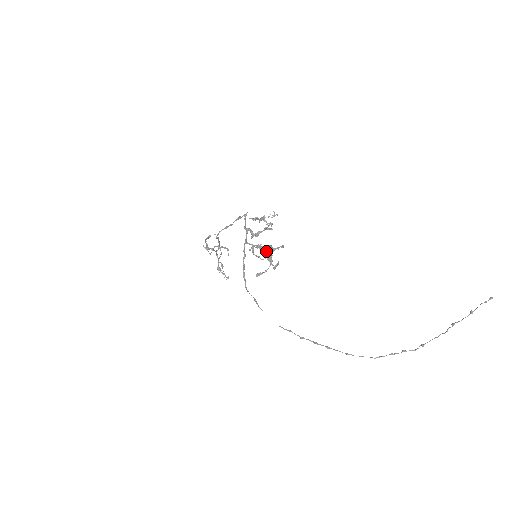
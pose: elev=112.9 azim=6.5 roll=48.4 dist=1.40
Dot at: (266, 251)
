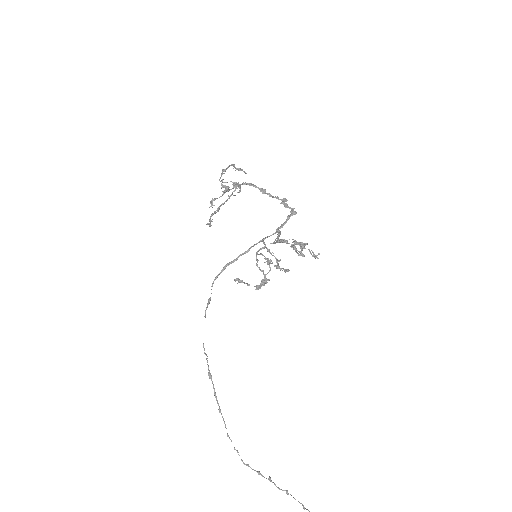
Dot at: (269, 270)
